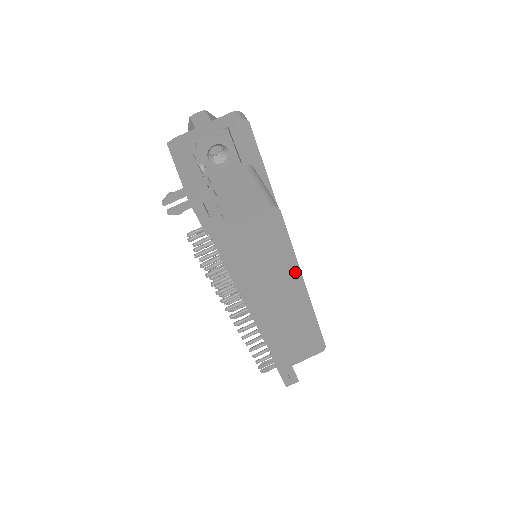
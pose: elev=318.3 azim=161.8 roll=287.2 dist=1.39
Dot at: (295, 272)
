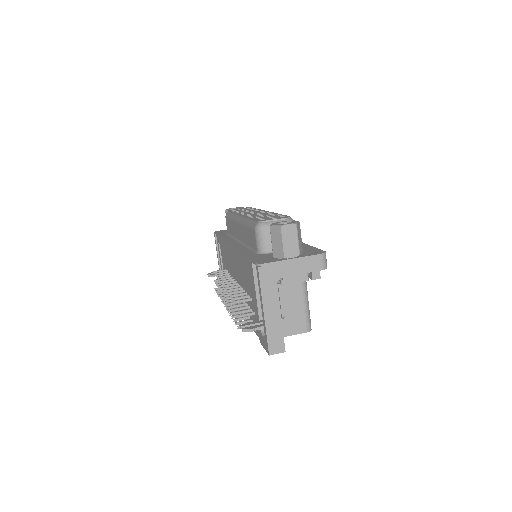
Dot at: occluded
